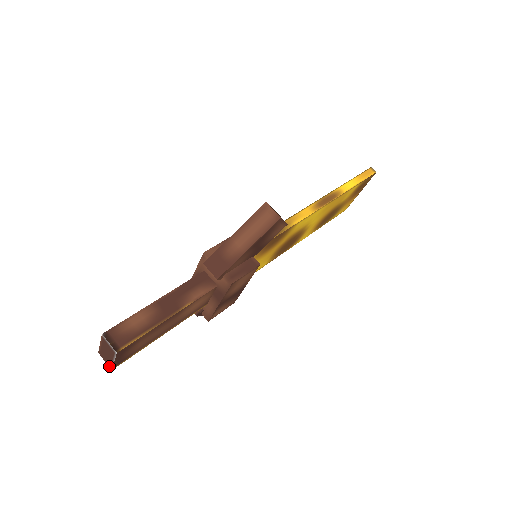
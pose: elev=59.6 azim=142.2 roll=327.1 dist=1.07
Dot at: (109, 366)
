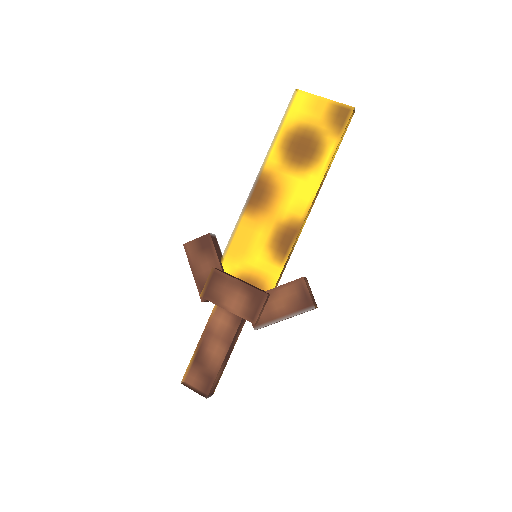
Dot at: occluded
